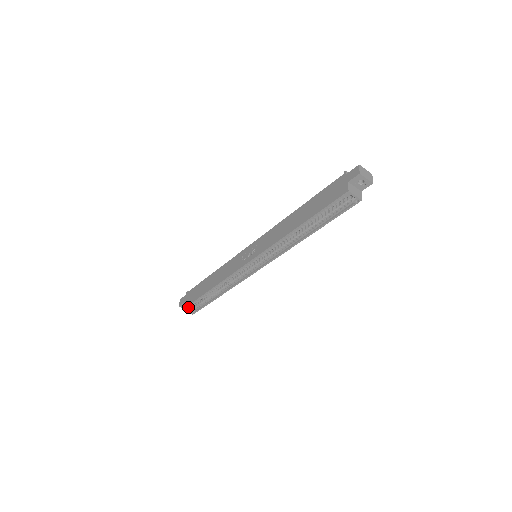
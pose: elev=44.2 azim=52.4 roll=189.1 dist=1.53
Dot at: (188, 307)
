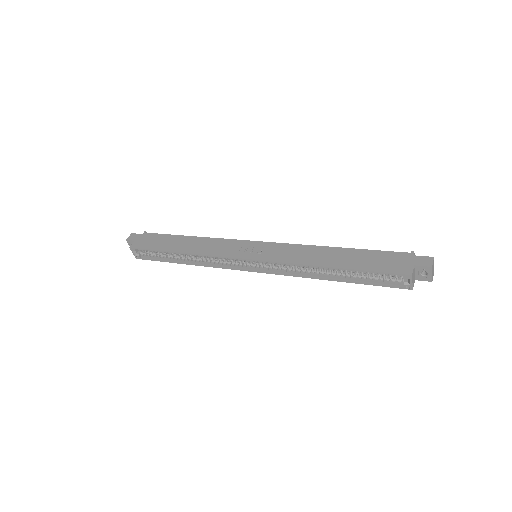
Dot at: occluded
